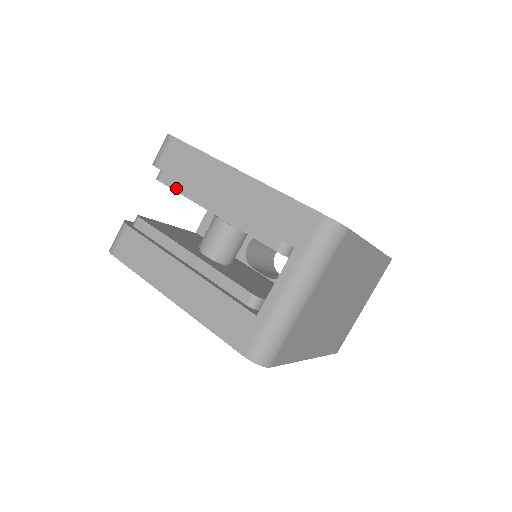
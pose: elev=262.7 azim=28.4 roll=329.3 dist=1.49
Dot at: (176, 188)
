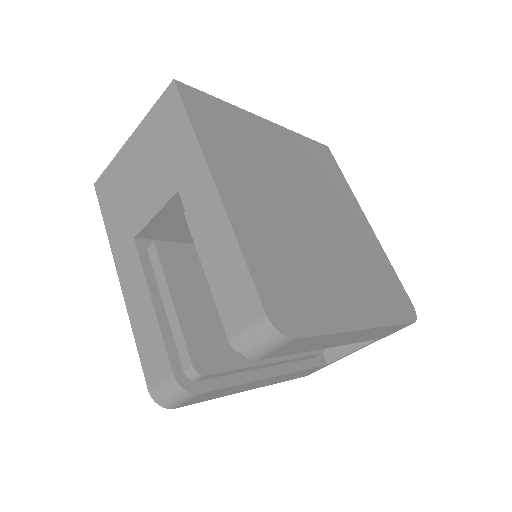
Dot at: occluded
